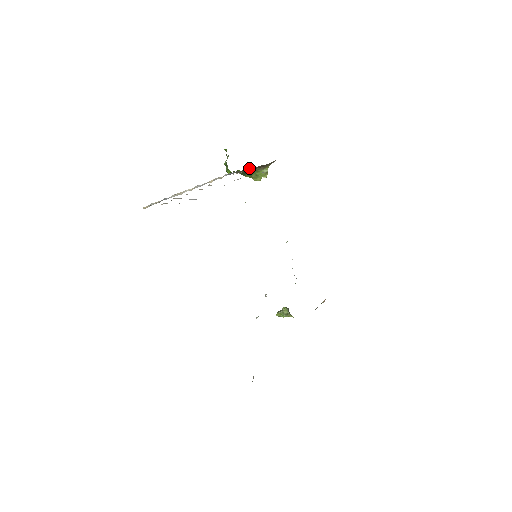
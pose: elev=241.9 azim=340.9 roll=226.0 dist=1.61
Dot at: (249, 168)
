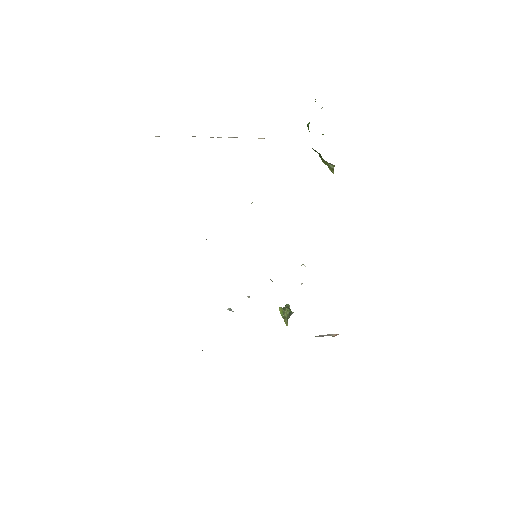
Dot at: occluded
